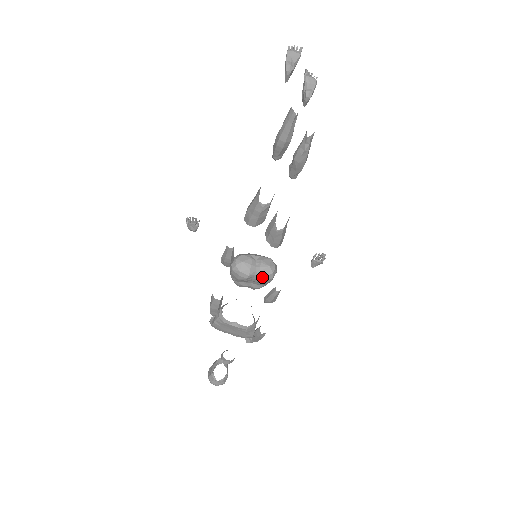
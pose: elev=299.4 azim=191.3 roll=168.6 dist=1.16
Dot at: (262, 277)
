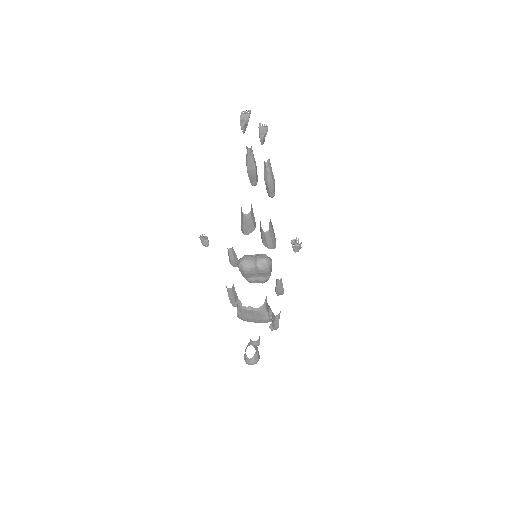
Dot at: (260, 267)
